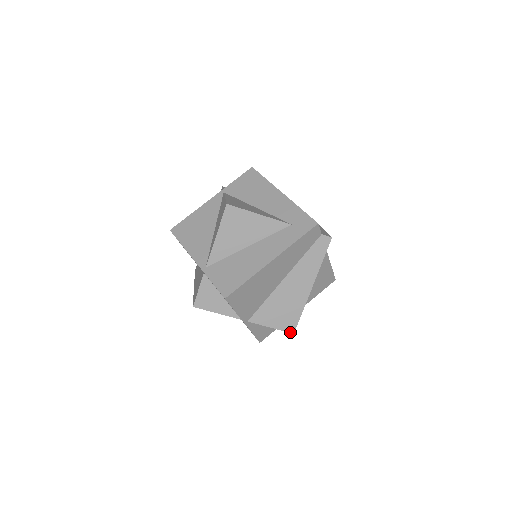
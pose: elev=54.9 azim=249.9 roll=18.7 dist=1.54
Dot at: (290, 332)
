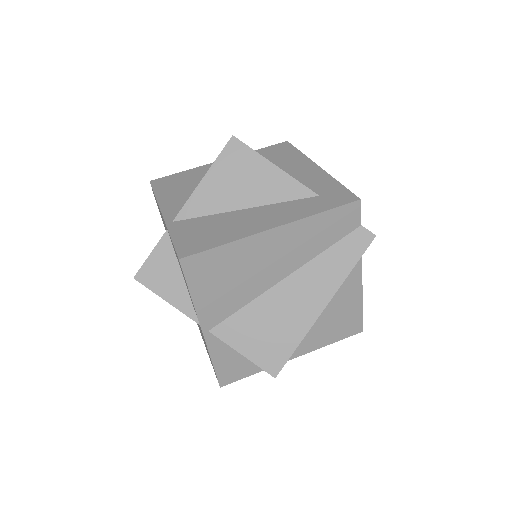
Dot at: (270, 373)
